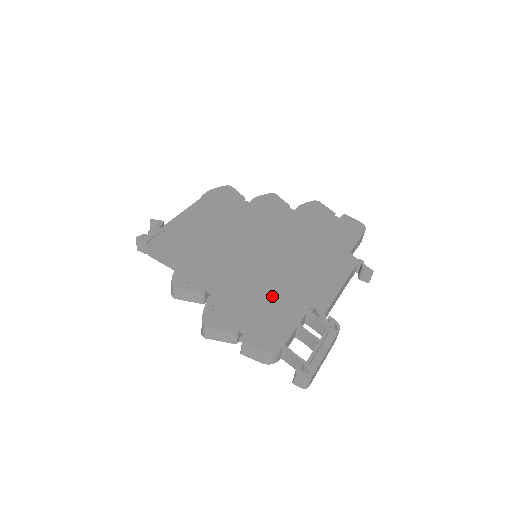
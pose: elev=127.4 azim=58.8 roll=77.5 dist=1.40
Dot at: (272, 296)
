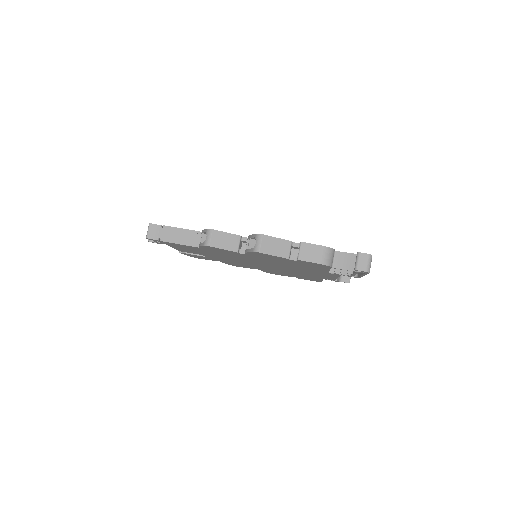
Dot at: occluded
